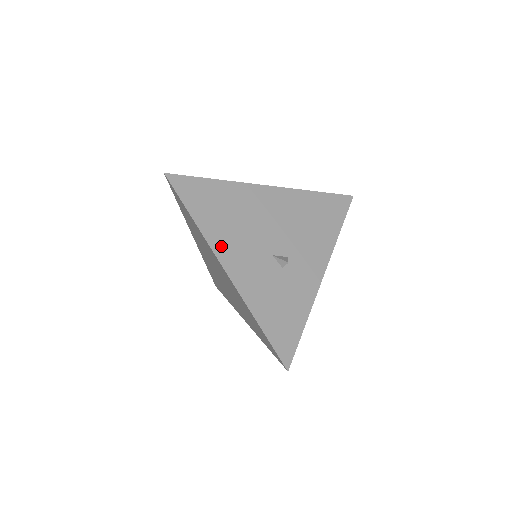
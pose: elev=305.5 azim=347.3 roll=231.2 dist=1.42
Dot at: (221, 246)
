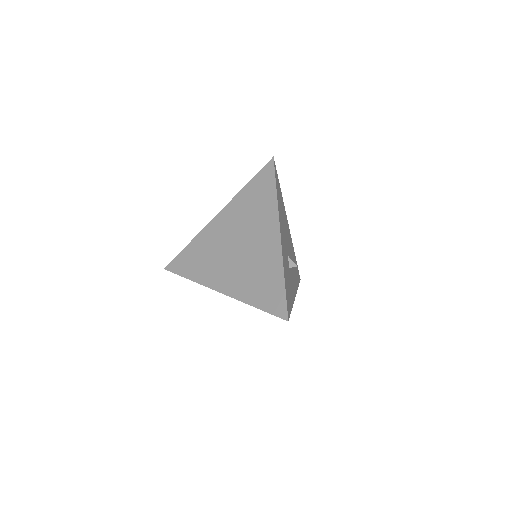
Dot at: (280, 220)
